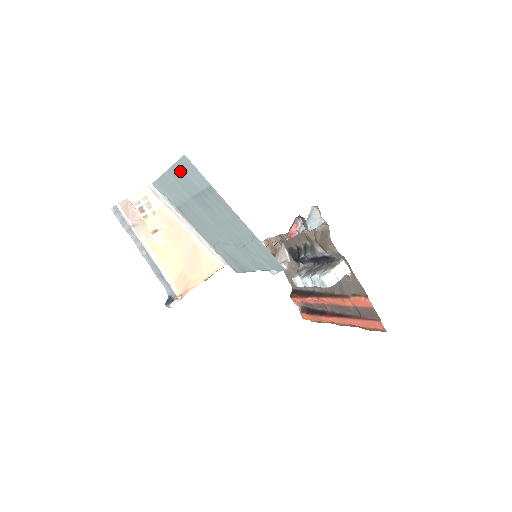
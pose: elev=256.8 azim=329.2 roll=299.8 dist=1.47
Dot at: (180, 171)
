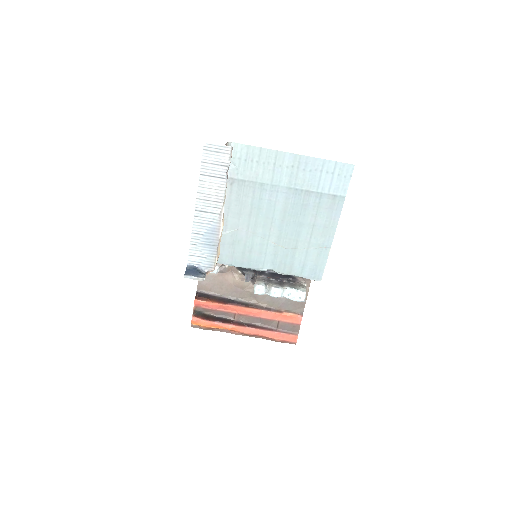
Dot at: (319, 167)
